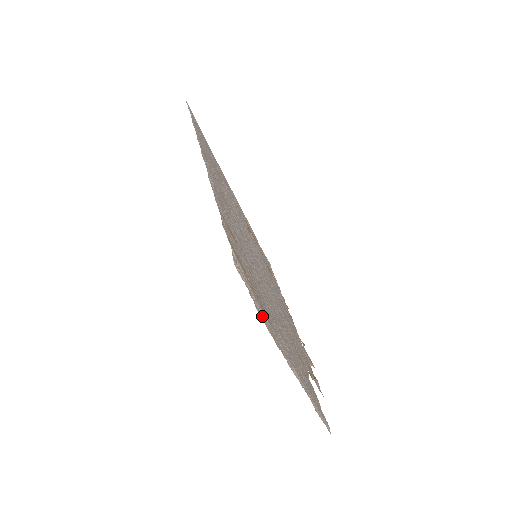
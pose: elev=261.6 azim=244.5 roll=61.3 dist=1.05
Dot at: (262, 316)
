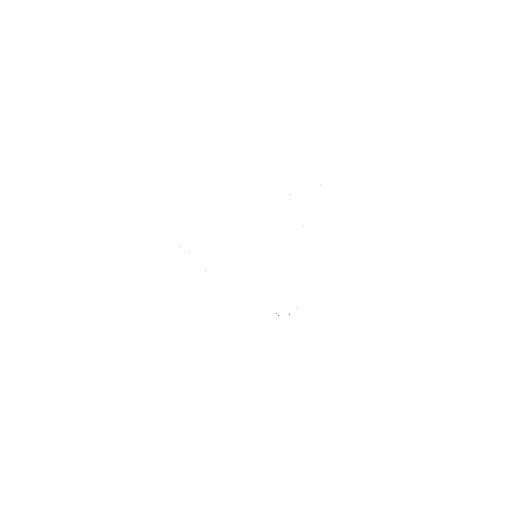
Dot at: occluded
